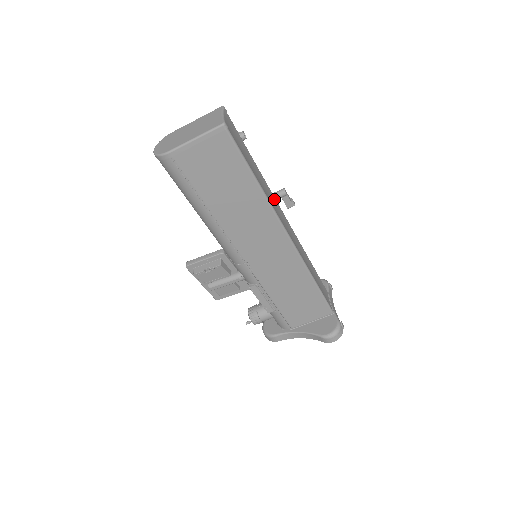
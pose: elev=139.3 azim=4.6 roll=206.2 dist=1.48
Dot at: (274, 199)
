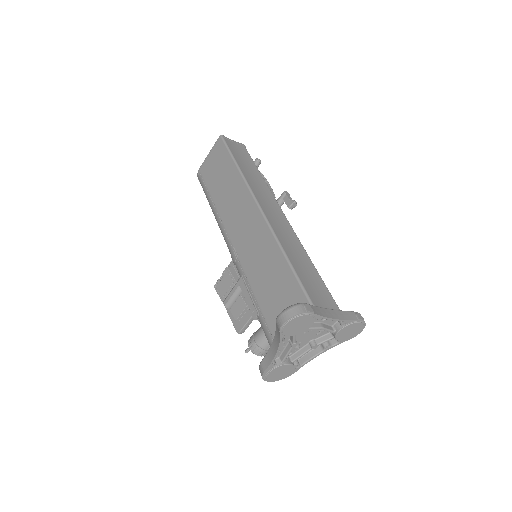
Dot at: (271, 196)
